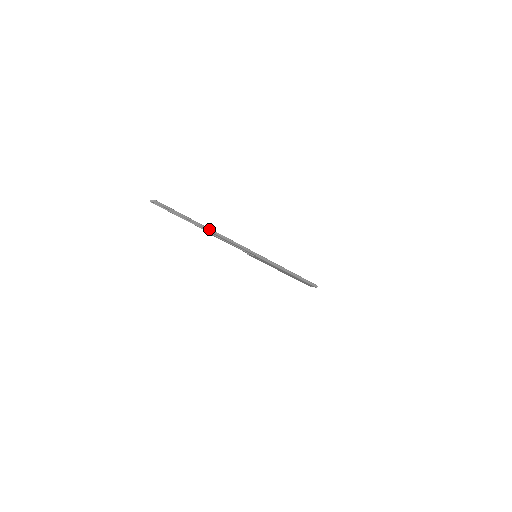
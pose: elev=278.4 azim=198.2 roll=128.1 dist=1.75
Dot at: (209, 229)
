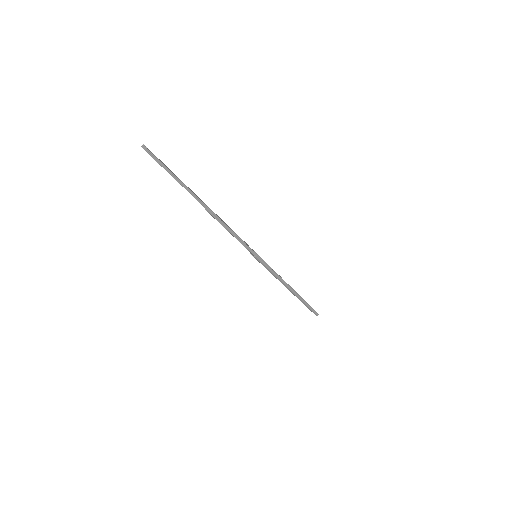
Dot at: (206, 206)
